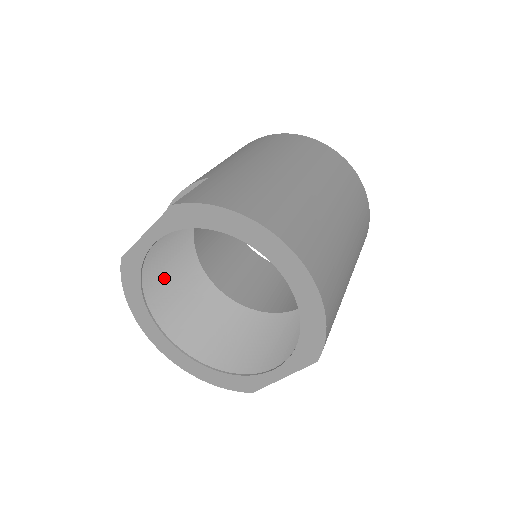
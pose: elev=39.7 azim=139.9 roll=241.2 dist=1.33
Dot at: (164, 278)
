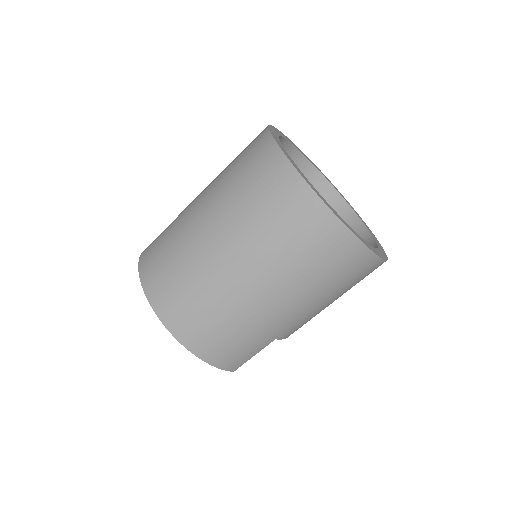
Dot at: occluded
